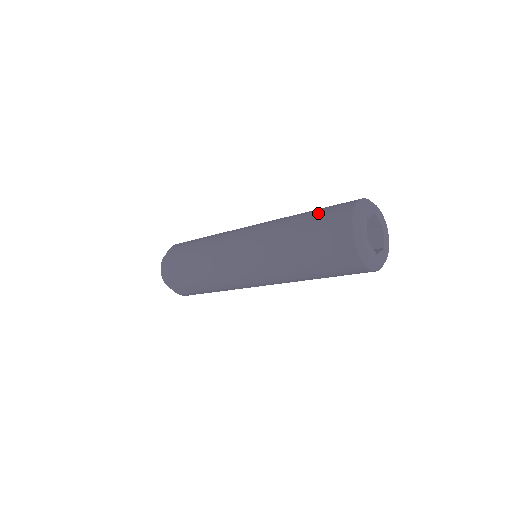
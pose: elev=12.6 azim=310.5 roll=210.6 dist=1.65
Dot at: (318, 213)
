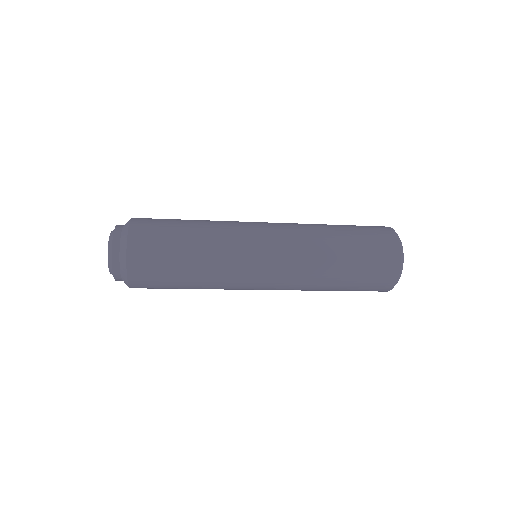
Dot at: (363, 257)
